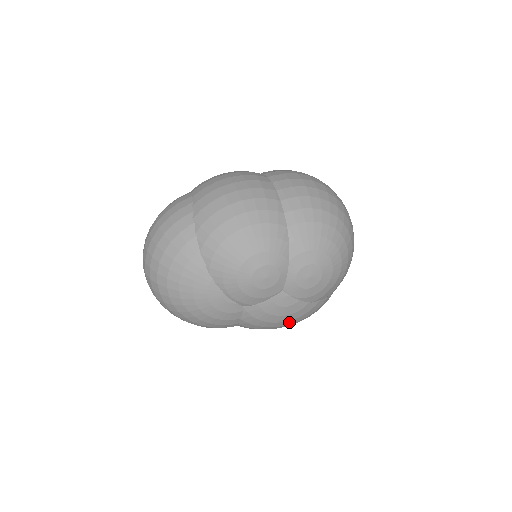
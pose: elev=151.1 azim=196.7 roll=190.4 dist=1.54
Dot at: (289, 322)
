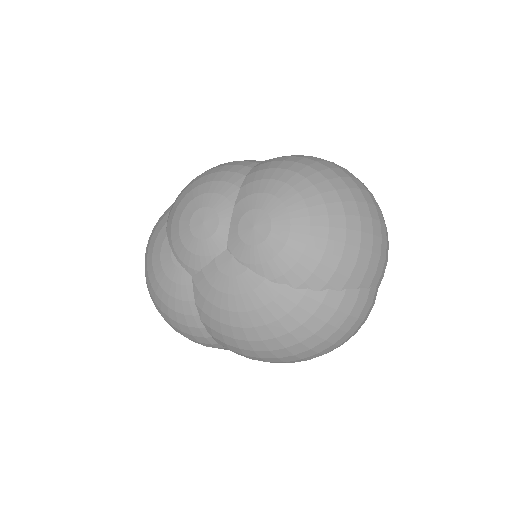
Dot at: (249, 319)
